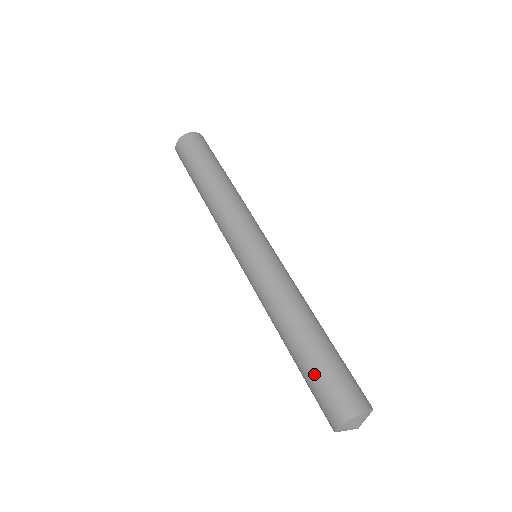
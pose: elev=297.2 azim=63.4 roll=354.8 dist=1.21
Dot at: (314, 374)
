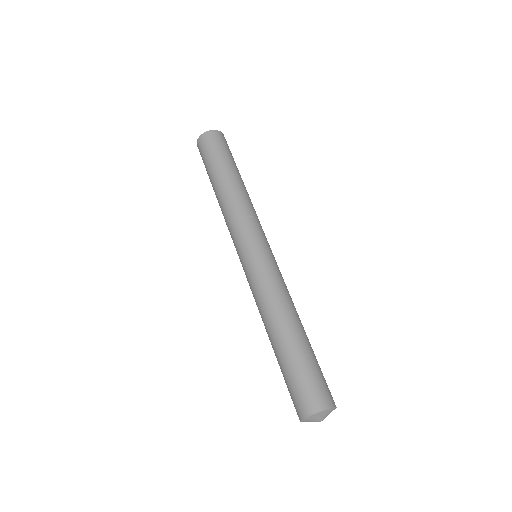
Dot at: (296, 367)
